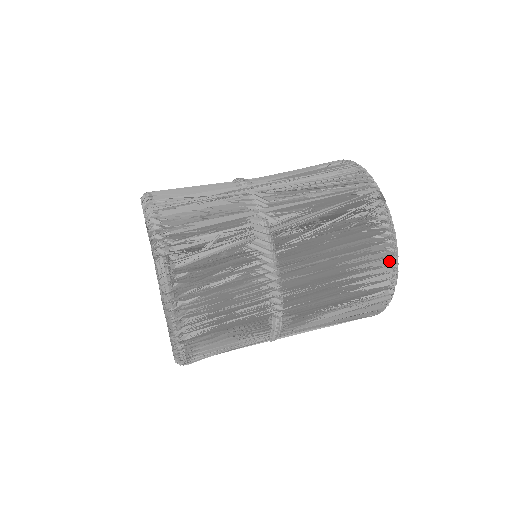
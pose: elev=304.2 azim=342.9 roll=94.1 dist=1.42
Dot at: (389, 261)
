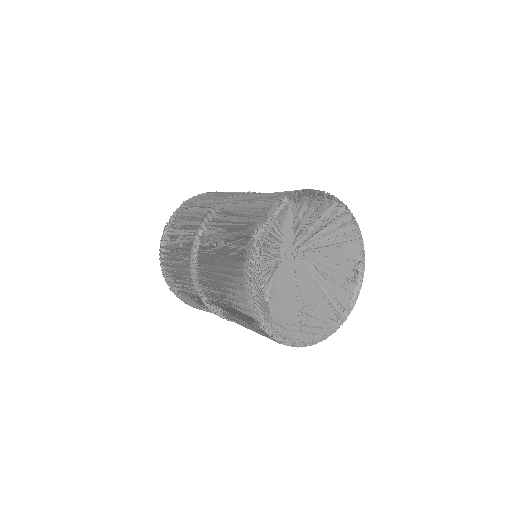
Dot at: (245, 295)
